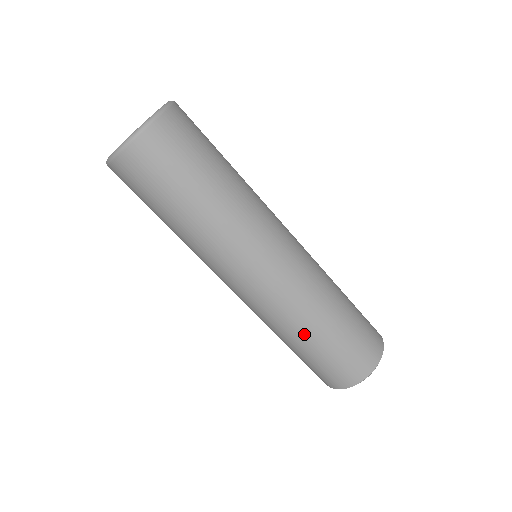
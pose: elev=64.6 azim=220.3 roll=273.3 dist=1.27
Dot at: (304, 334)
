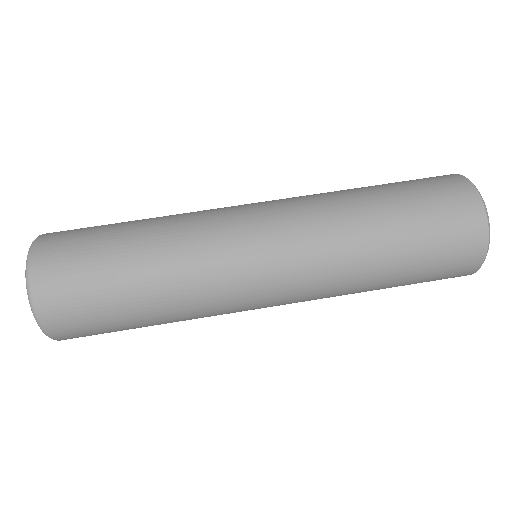
Dot at: (374, 263)
